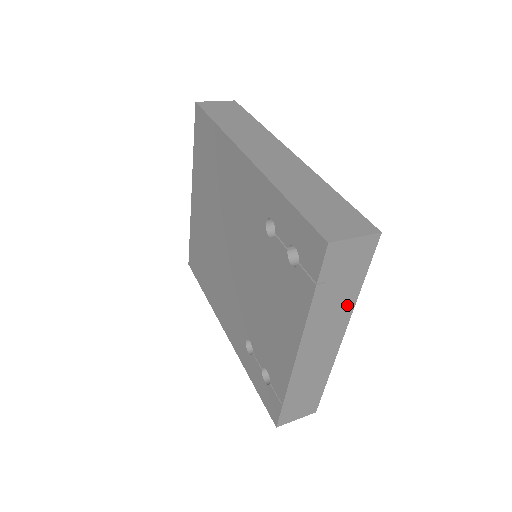
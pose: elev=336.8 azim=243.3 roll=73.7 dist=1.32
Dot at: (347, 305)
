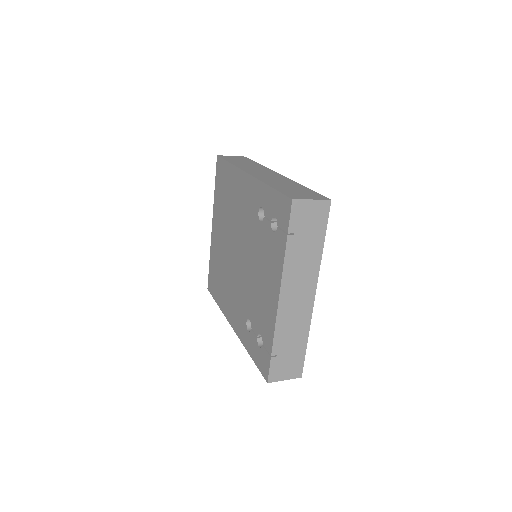
Dot at: (314, 261)
